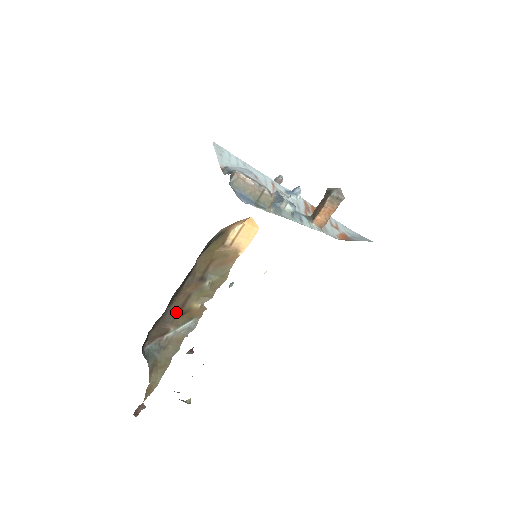
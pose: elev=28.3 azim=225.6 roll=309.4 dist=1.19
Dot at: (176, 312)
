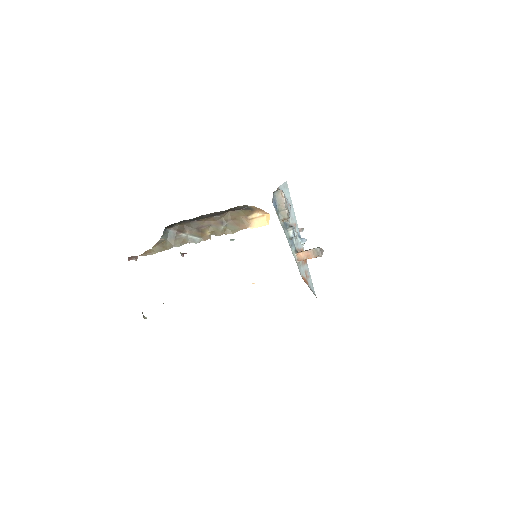
Dot at: (197, 227)
